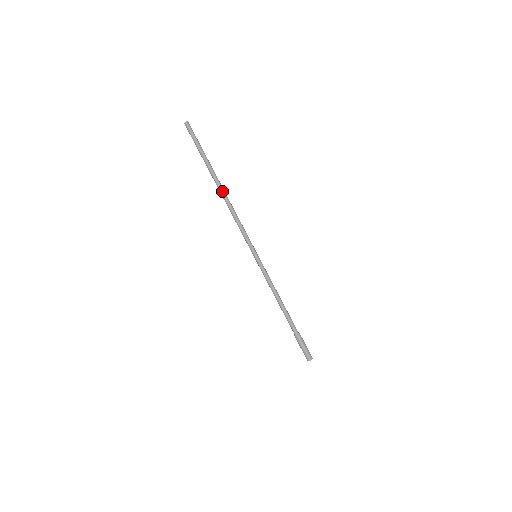
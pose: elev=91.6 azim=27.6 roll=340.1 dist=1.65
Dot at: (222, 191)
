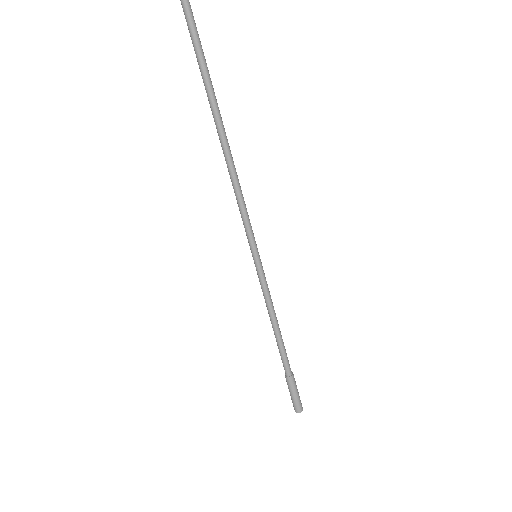
Dot at: (223, 136)
